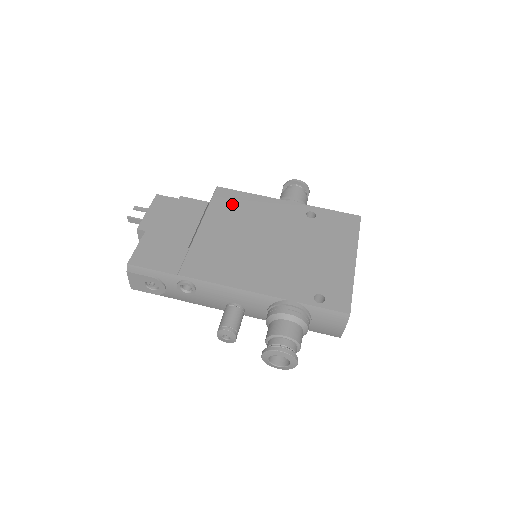
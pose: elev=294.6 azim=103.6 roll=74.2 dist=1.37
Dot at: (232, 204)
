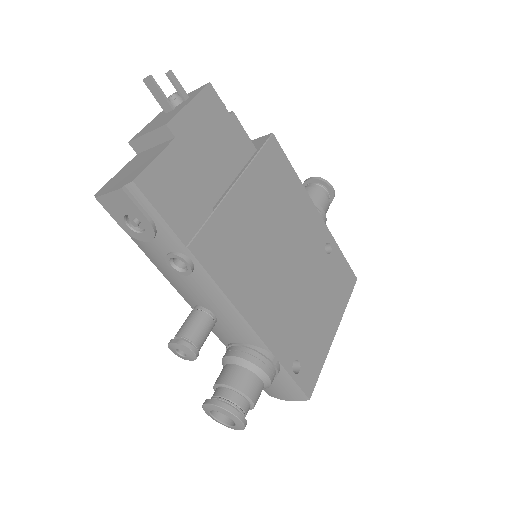
Dot at: (277, 175)
